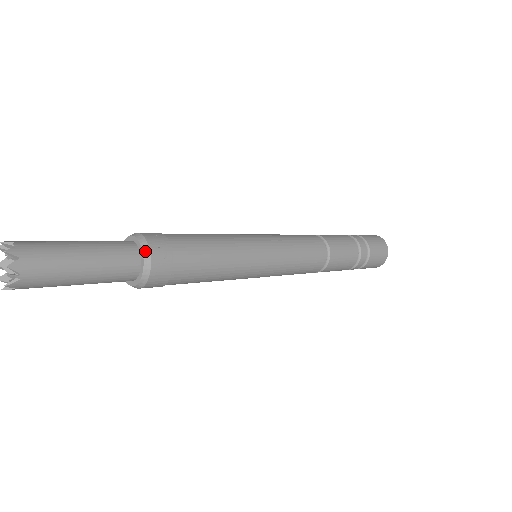
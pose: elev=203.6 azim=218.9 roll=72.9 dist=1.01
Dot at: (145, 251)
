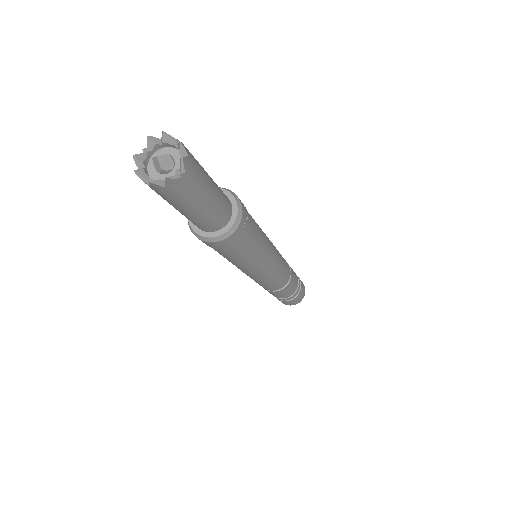
Dot at: (239, 205)
